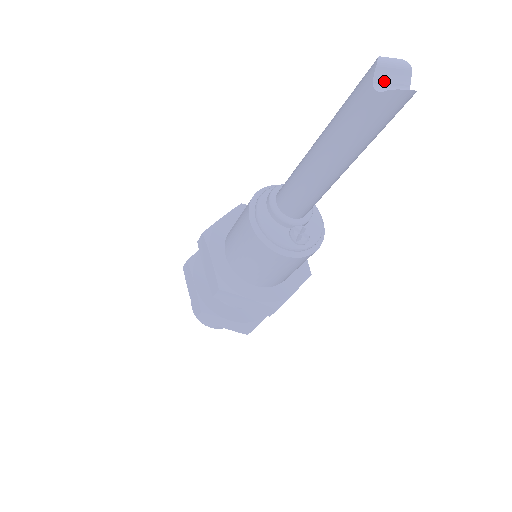
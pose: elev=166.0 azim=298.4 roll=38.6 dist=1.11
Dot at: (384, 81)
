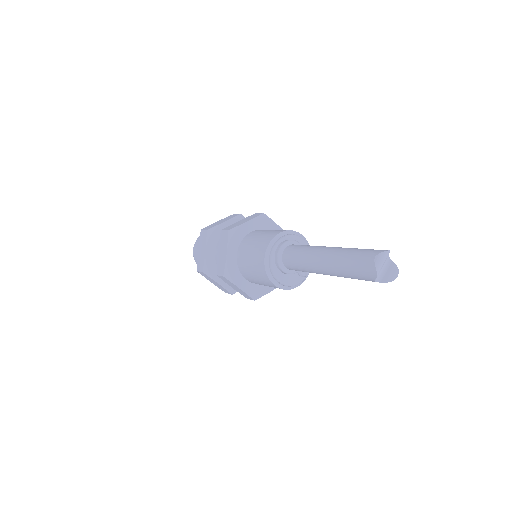
Dot at: (379, 272)
